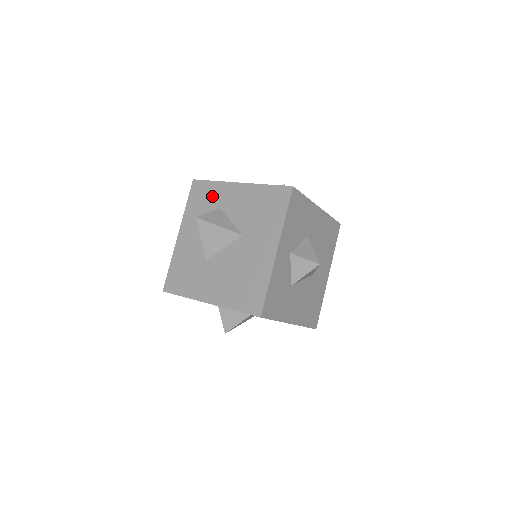
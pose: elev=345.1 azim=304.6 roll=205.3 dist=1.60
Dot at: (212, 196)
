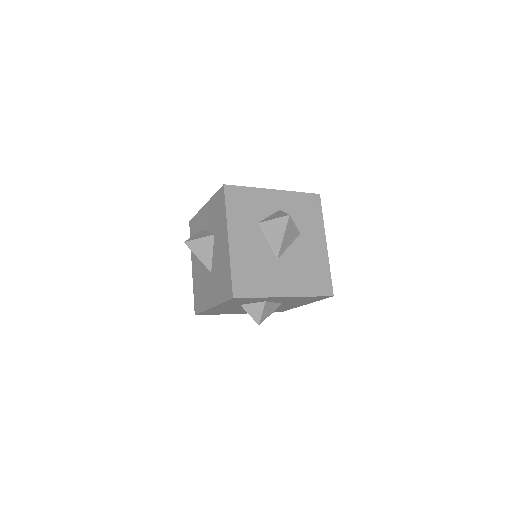
Dot at: occluded
